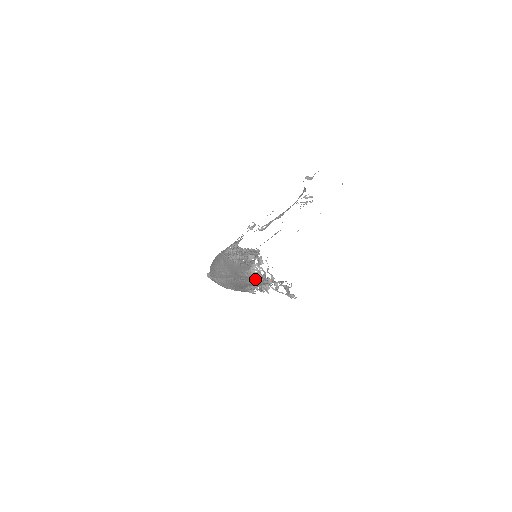
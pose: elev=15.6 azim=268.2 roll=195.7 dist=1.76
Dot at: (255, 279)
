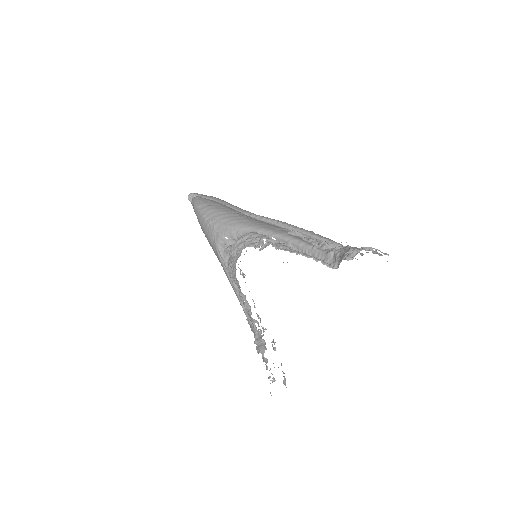
Dot at: occluded
